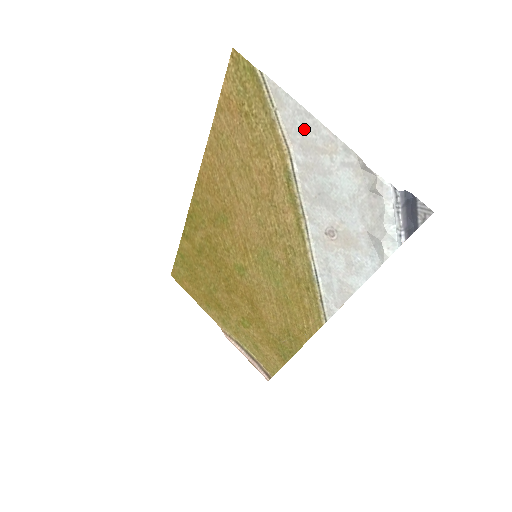
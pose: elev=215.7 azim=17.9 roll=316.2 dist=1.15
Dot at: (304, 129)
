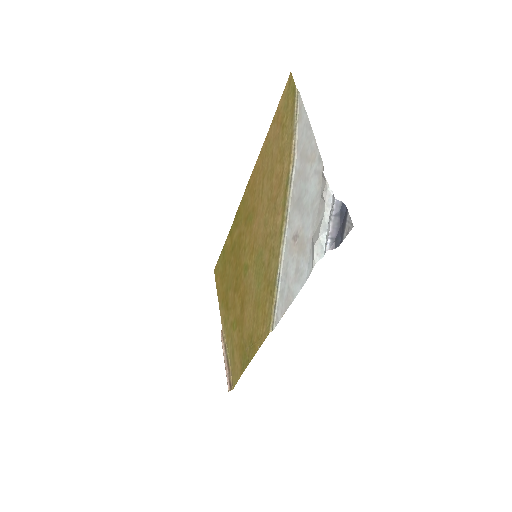
Dot at: (305, 140)
